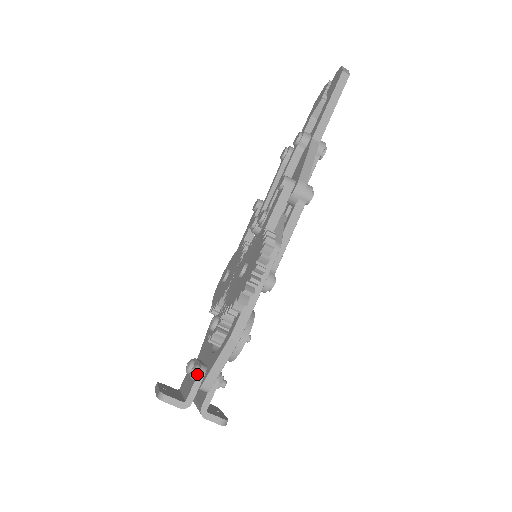
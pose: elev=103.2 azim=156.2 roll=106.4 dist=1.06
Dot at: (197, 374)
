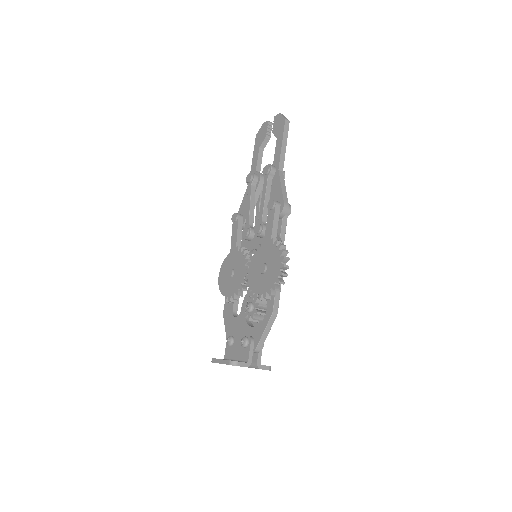
Dot at: (250, 343)
